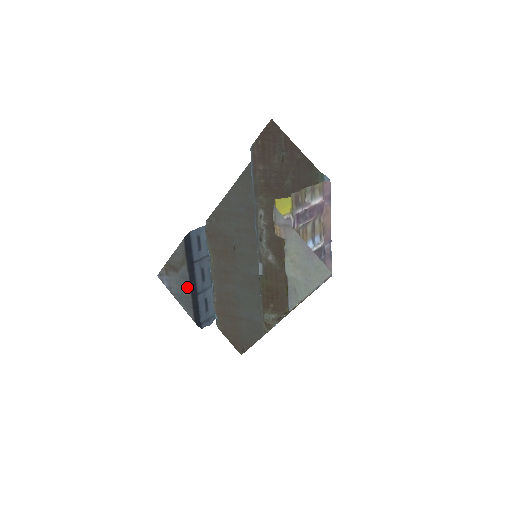
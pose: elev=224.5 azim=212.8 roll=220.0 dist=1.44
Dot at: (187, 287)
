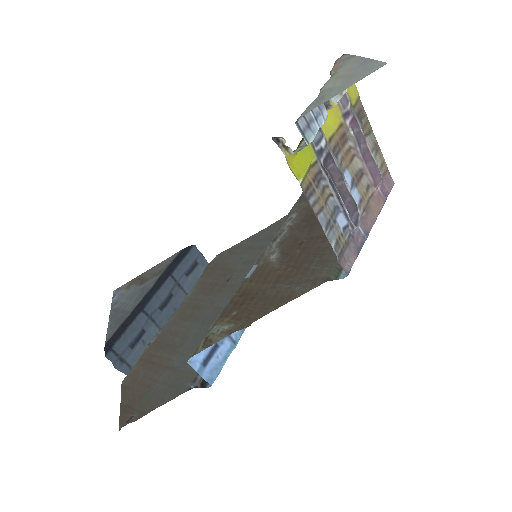
Dot at: (138, 300)
